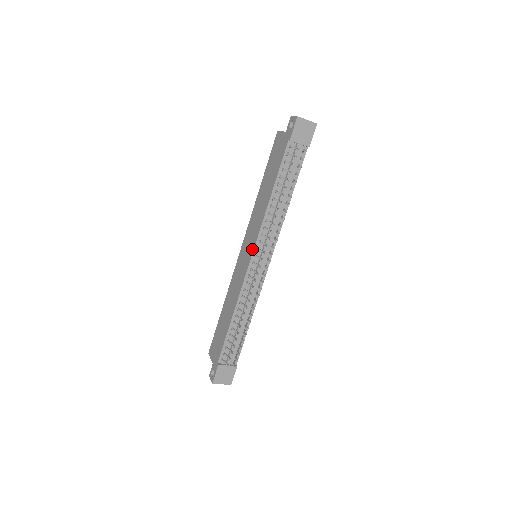
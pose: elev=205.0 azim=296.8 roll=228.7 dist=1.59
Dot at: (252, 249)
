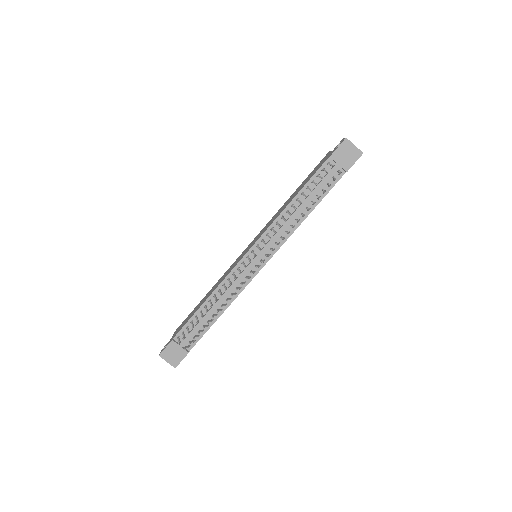
Dot at: (253, 244)
